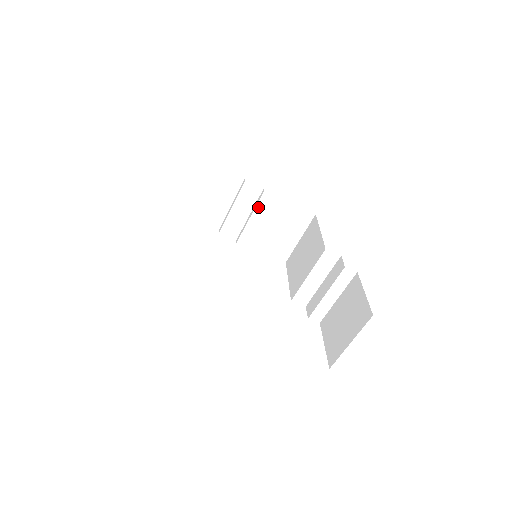
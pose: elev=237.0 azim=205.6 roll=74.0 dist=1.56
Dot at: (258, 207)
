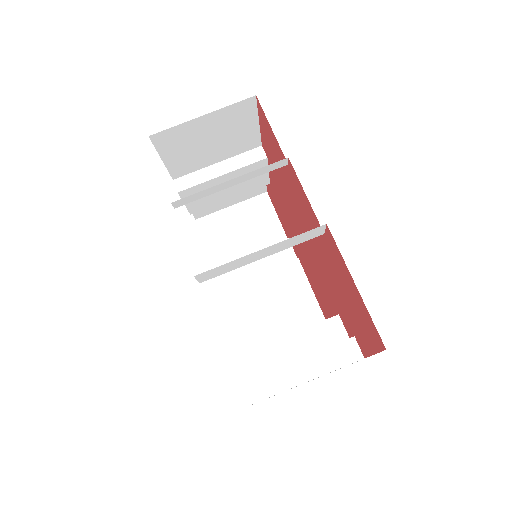
Dot at: (279, 269)
